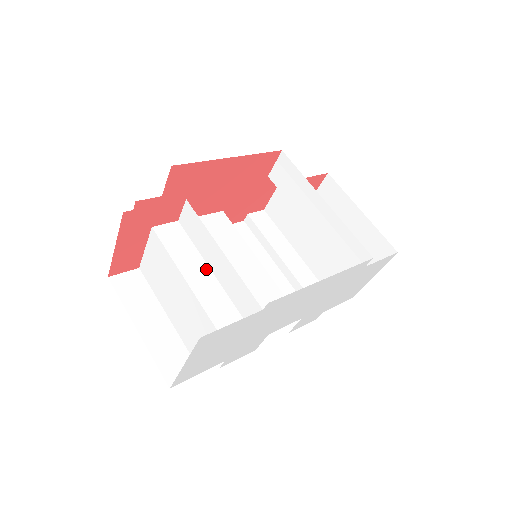
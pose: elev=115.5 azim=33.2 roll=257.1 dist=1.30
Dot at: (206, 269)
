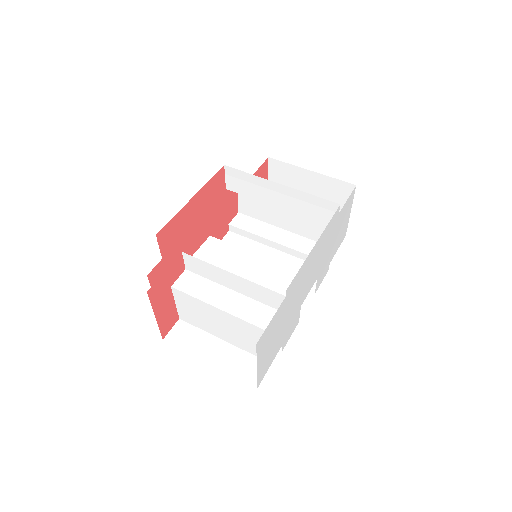
Dot at: (228, 291)
